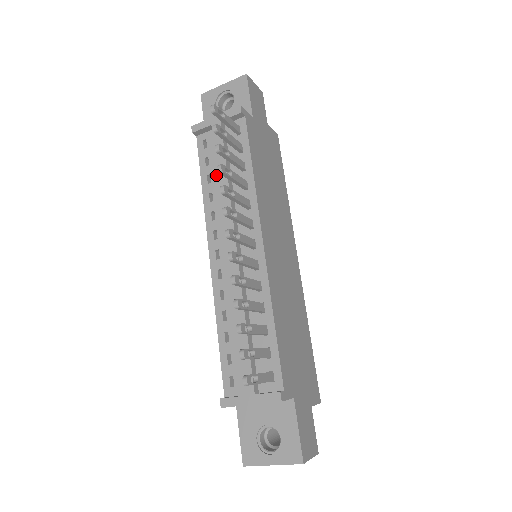
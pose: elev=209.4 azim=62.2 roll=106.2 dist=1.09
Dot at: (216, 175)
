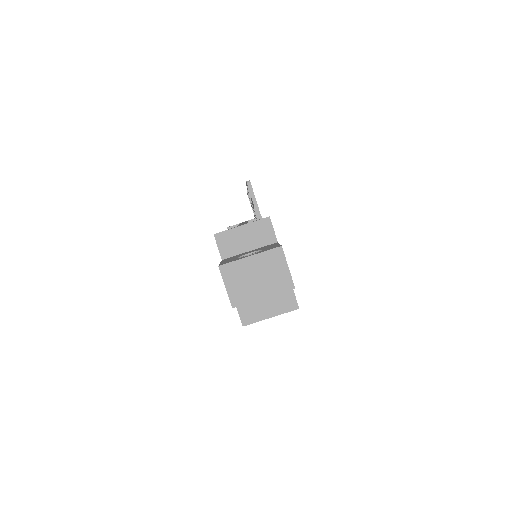
Dot at: occluded
